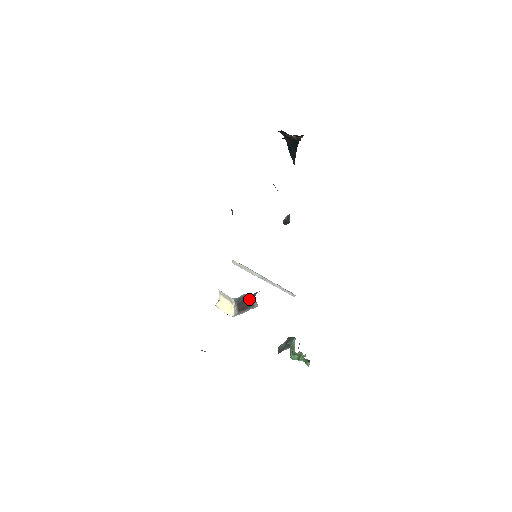
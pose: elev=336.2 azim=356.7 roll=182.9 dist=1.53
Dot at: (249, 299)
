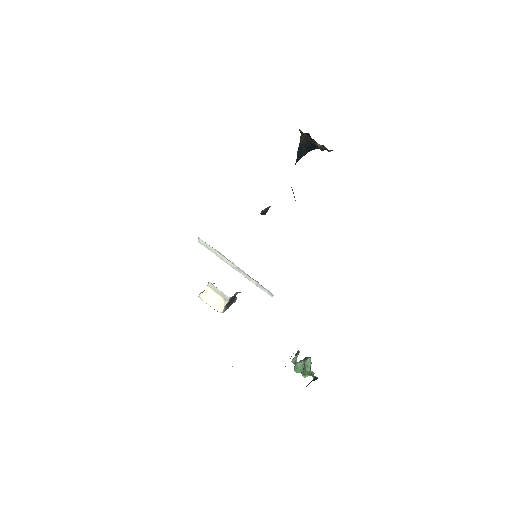
Dot at: (235, 295)
